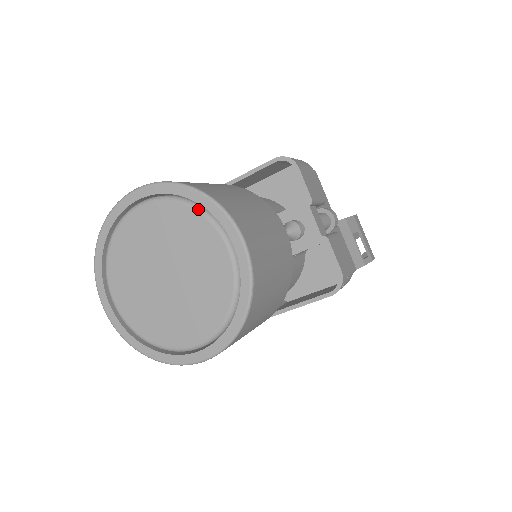
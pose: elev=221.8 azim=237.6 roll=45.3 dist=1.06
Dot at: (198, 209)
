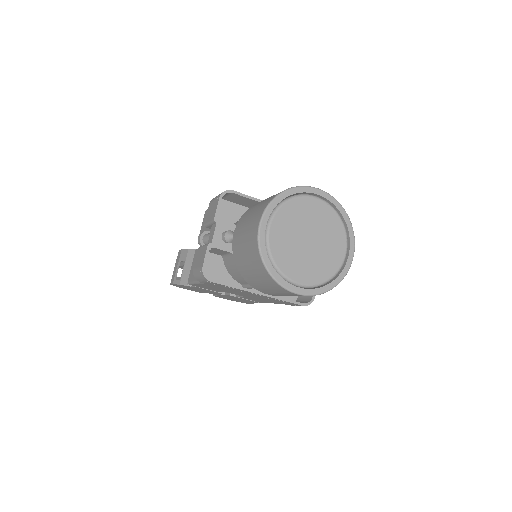
Dot at: (344, 225)
